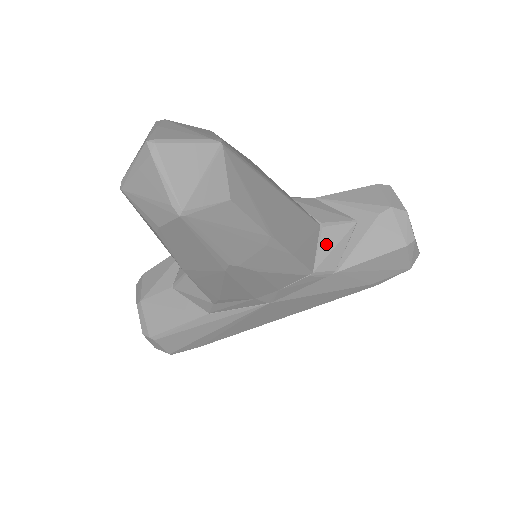
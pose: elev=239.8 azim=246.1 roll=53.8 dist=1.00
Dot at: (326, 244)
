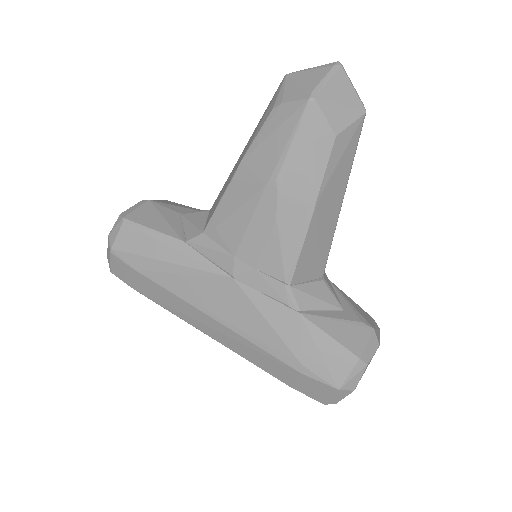
Dot at: (314, 289)
